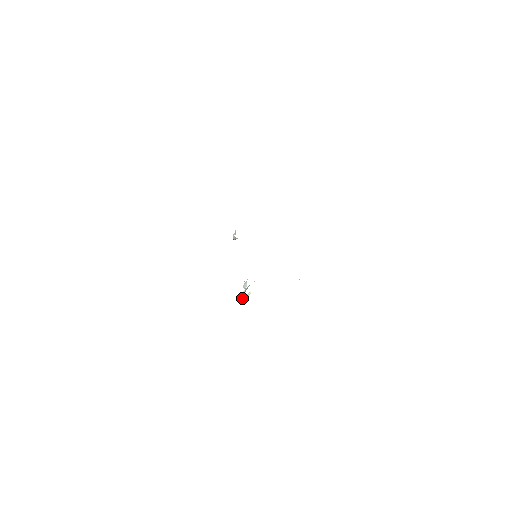
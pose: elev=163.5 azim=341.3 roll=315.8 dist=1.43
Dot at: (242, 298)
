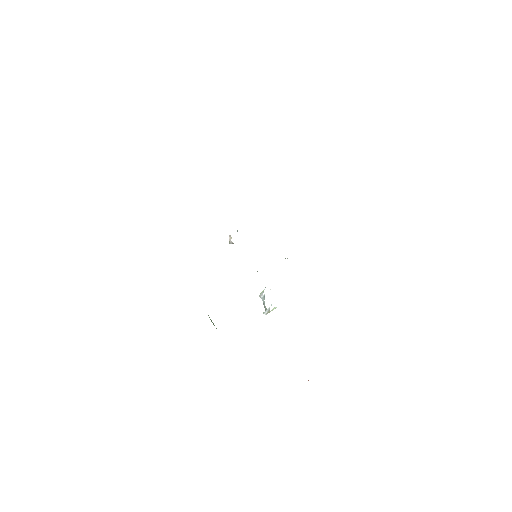
Dot at: (267, 312)
